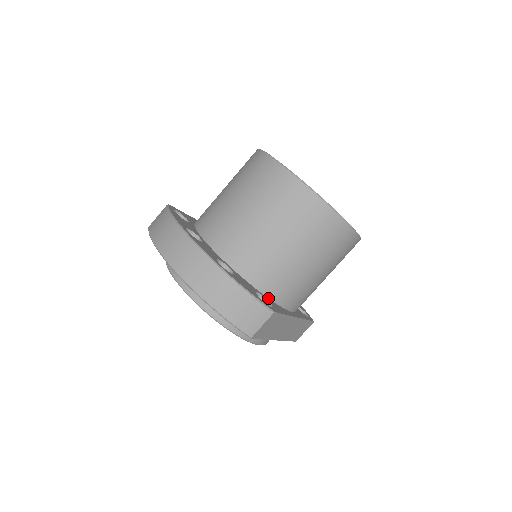
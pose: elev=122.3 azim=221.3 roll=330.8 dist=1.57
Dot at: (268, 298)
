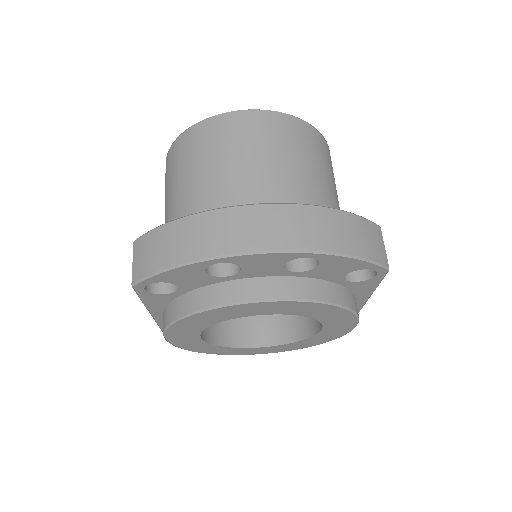
Dot at: occluded
